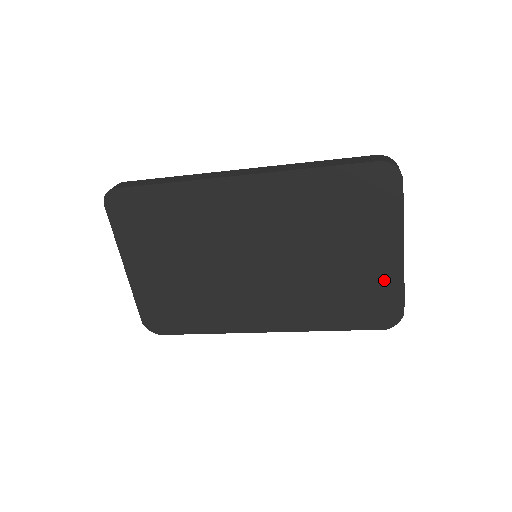
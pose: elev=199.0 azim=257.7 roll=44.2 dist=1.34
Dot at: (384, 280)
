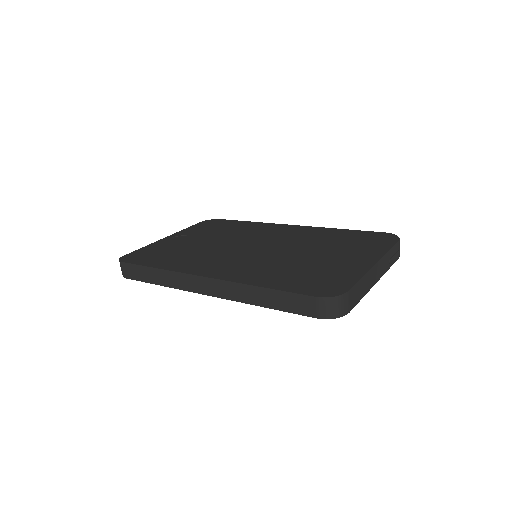
Dot at: occluded
